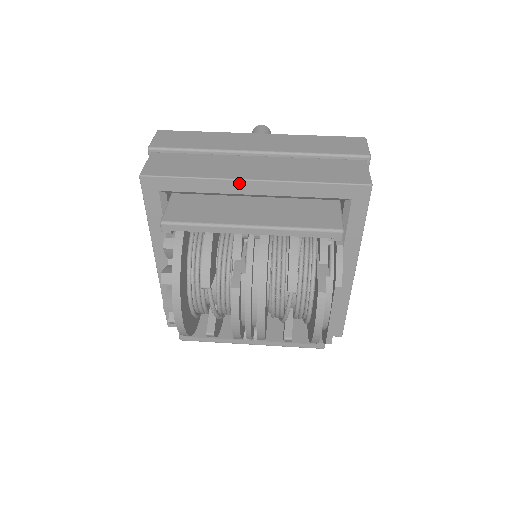
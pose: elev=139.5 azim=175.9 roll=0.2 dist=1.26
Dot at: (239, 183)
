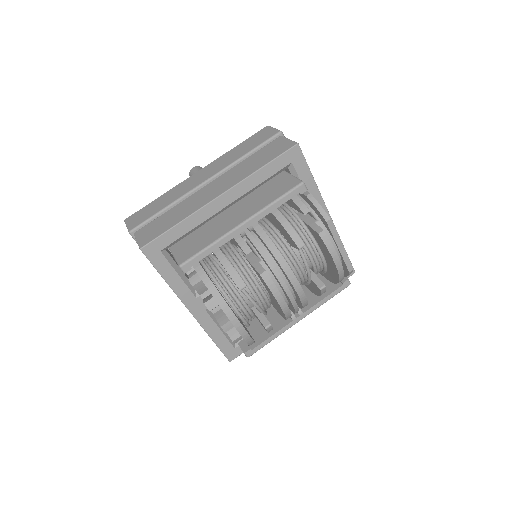
Dot at: (212, 204)
